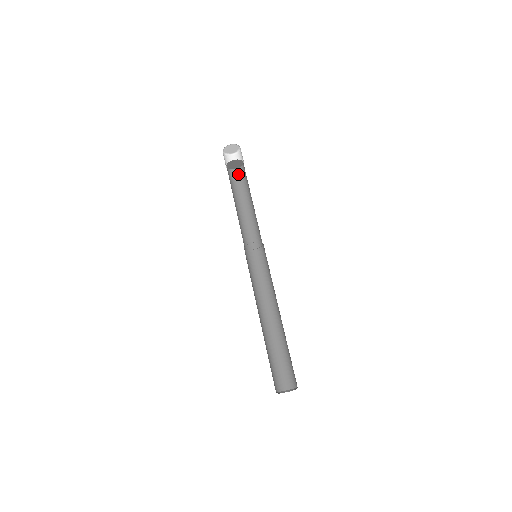
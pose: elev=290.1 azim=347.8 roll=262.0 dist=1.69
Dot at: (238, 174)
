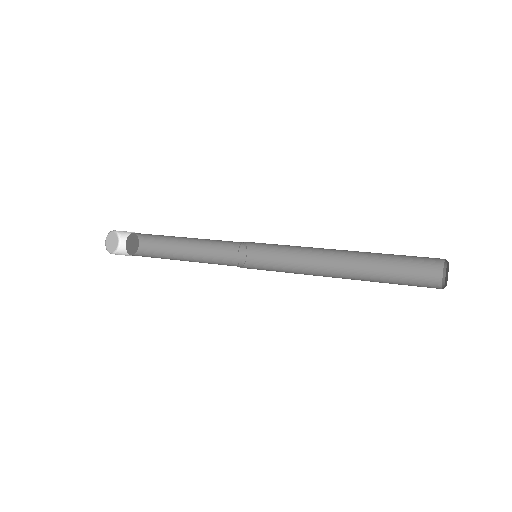
Dot at: (141, 255)
